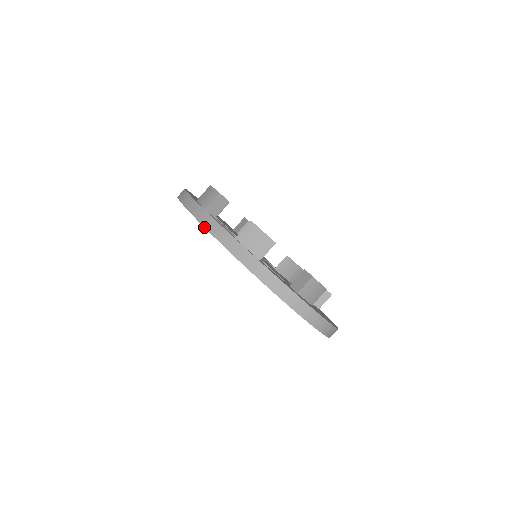
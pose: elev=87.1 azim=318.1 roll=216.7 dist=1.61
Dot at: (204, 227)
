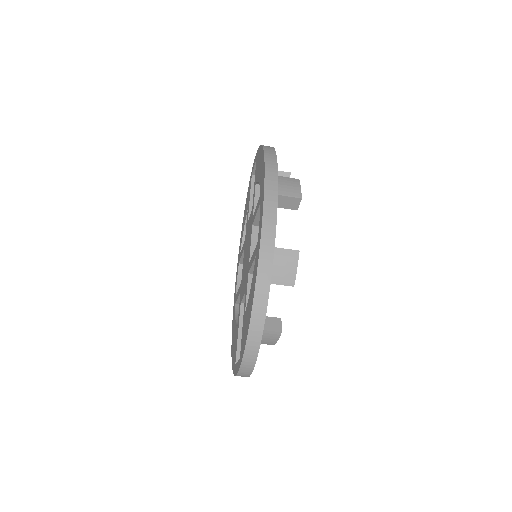
Dot at: (263, 208)
